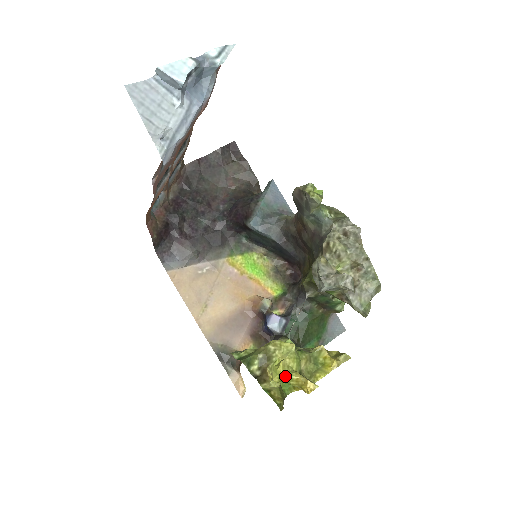
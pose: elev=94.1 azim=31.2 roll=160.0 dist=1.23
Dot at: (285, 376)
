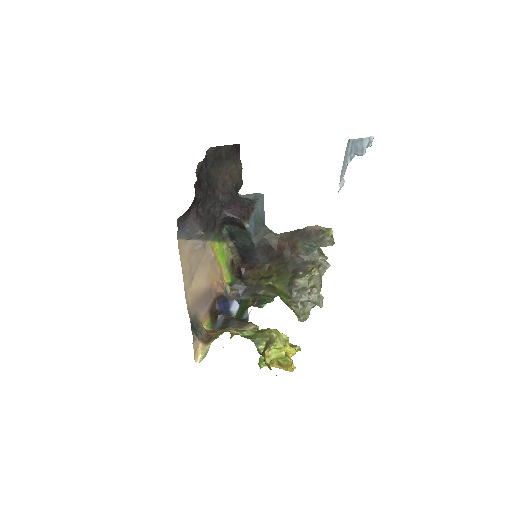
Dot at: (285, 358)
